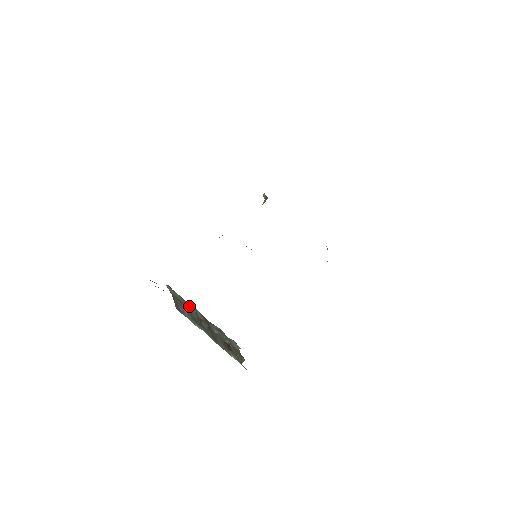
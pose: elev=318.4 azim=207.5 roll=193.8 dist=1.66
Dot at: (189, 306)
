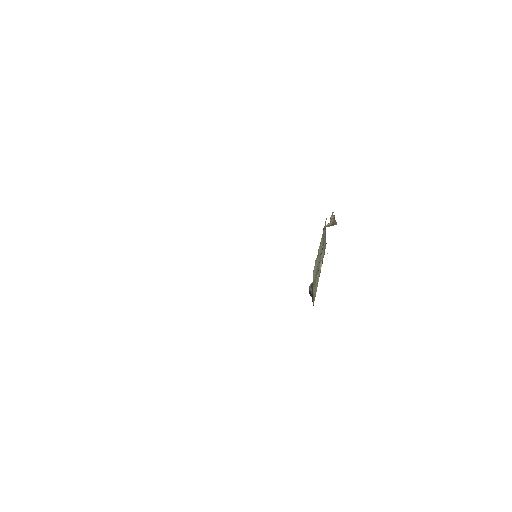
Dot at: occluded
